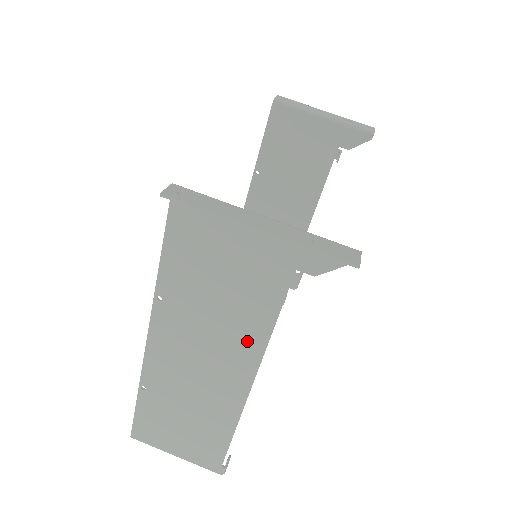
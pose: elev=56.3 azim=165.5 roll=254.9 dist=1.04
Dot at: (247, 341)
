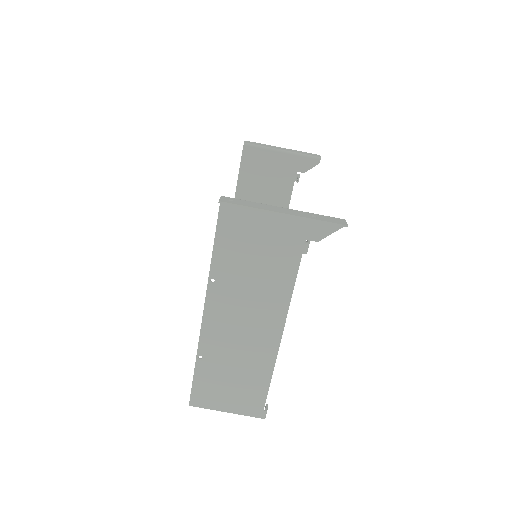
Dot at: (277, 299)
